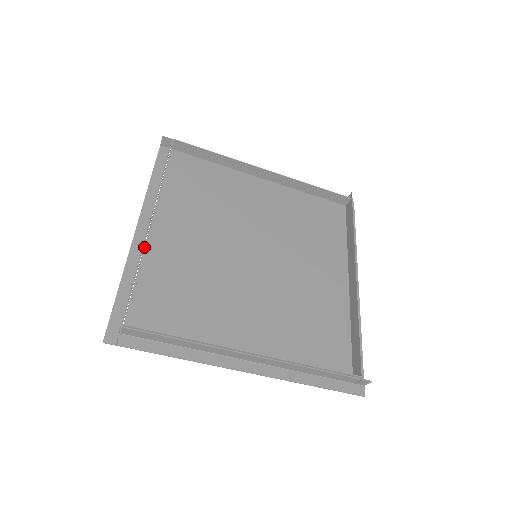
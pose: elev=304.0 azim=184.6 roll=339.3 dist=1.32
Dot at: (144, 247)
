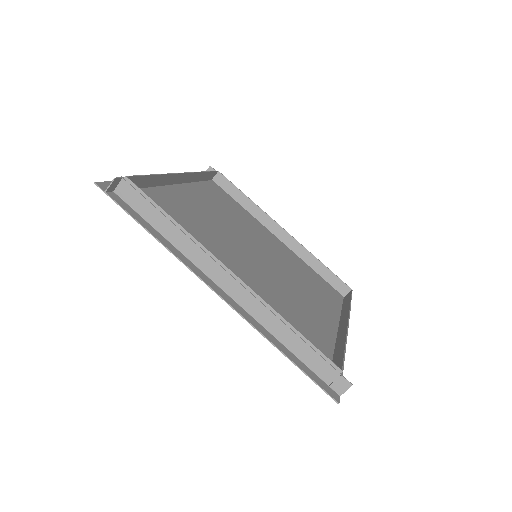
Dot at: (168, 173)
